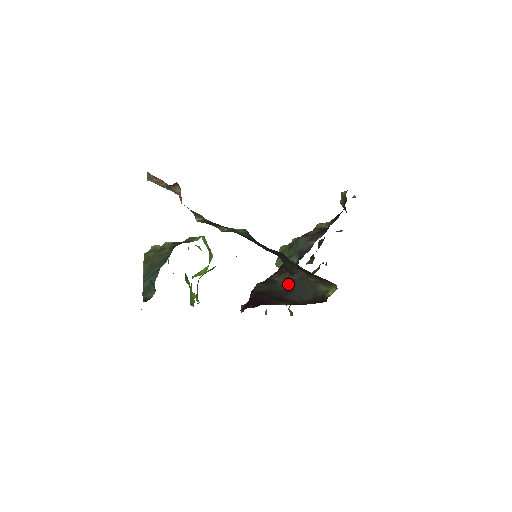
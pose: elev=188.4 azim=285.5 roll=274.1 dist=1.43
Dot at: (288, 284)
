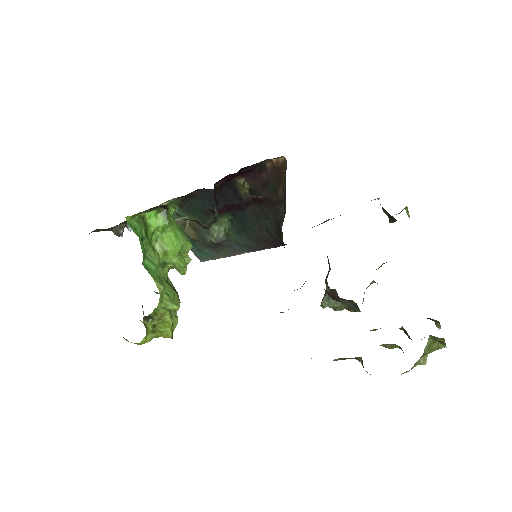
Dot at: occluded
